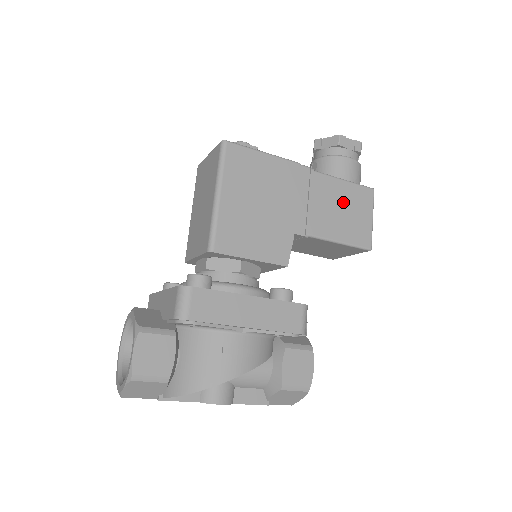
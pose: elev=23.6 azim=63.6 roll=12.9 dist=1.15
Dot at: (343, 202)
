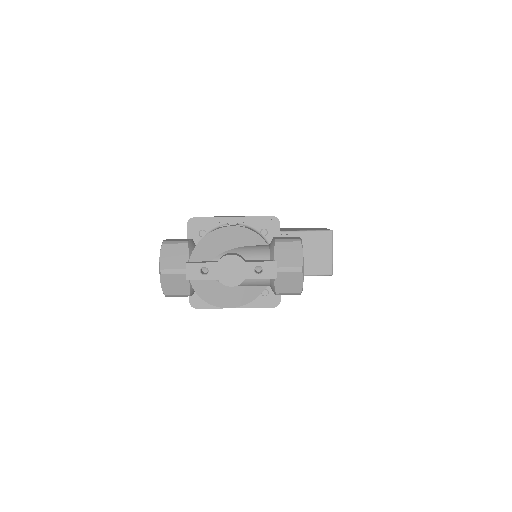
Dot at: occluded
